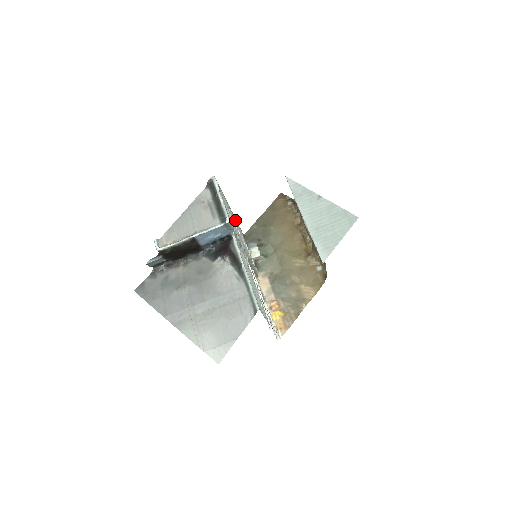
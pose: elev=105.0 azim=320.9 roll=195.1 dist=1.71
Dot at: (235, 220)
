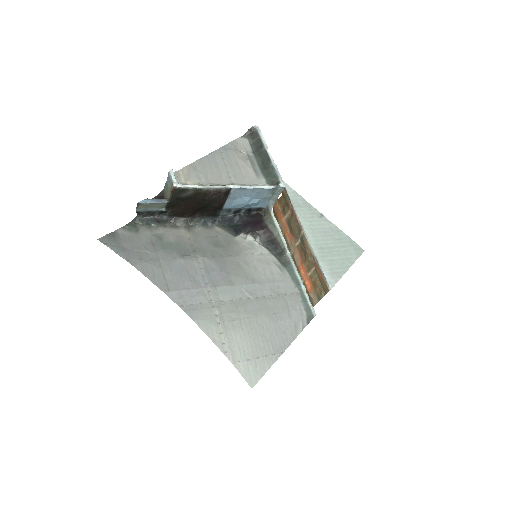
Dot at: occluded
